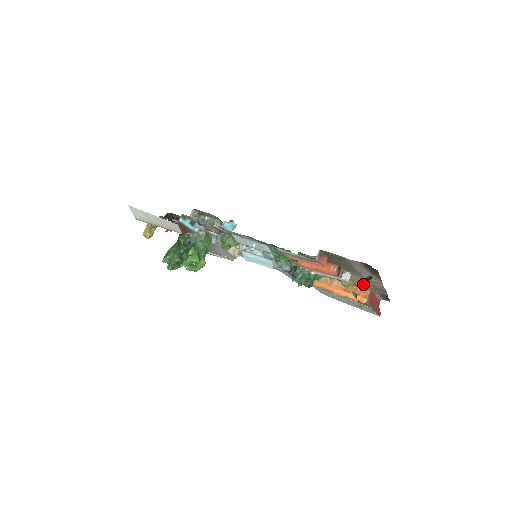
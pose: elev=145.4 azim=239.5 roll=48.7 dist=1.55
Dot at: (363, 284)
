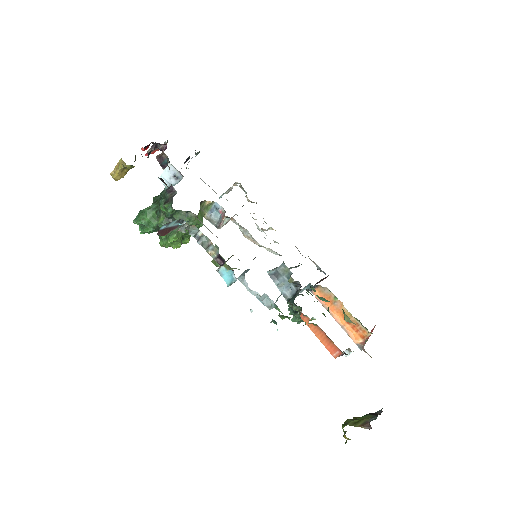
Dot at: occluded
